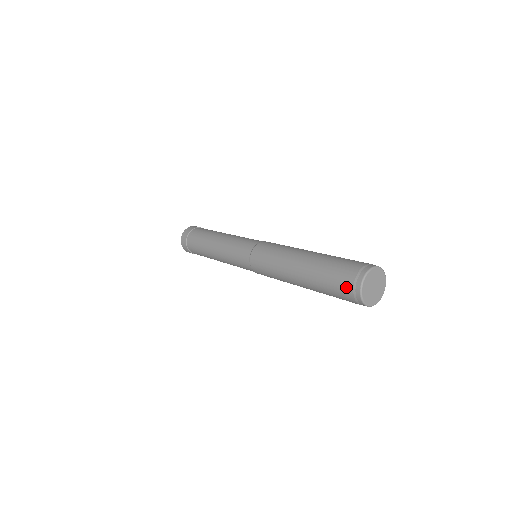
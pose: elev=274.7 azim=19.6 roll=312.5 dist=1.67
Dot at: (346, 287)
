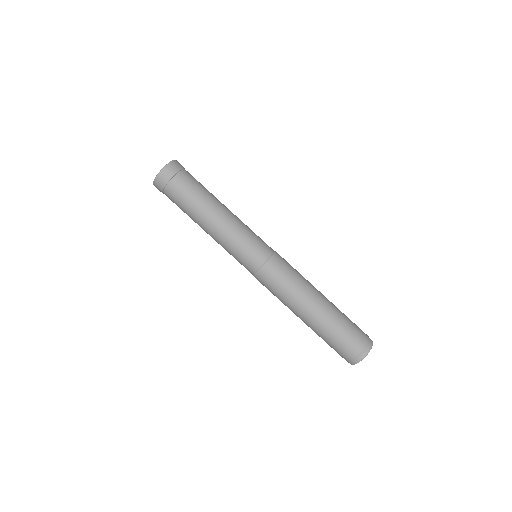
Dot at: (350, 352)
